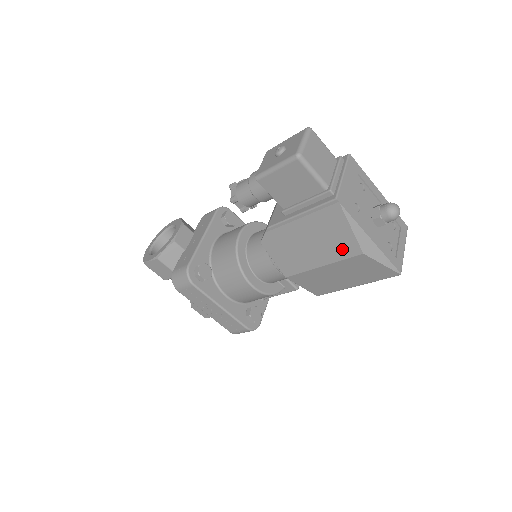
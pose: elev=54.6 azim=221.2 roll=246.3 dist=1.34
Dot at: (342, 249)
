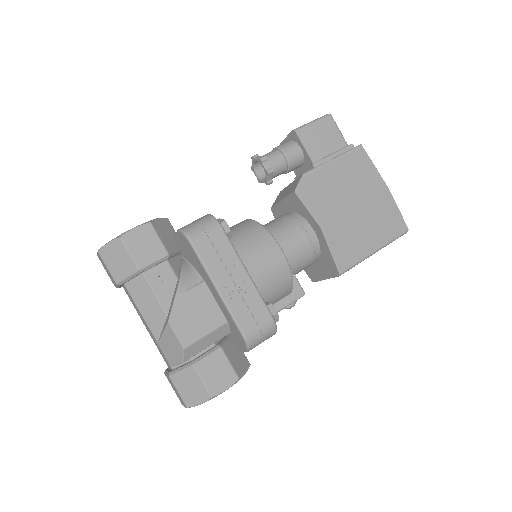
Dot at: (372, 187)
